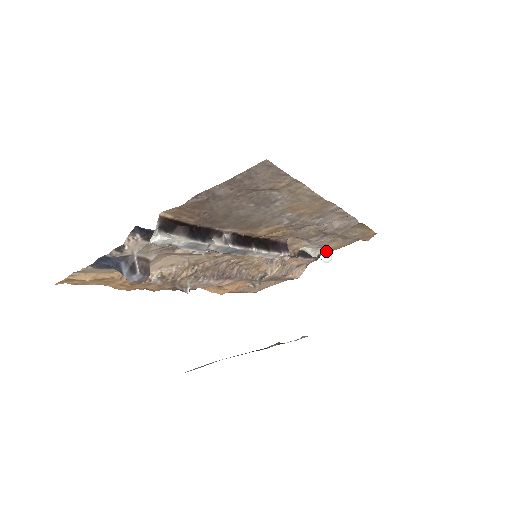
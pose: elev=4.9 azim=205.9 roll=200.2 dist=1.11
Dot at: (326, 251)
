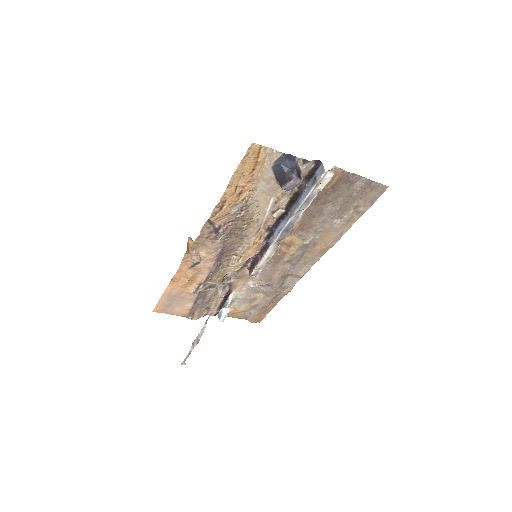
Dot at: (228, 311)
